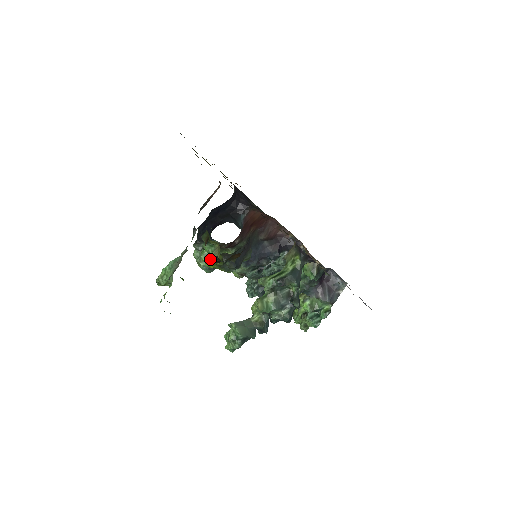
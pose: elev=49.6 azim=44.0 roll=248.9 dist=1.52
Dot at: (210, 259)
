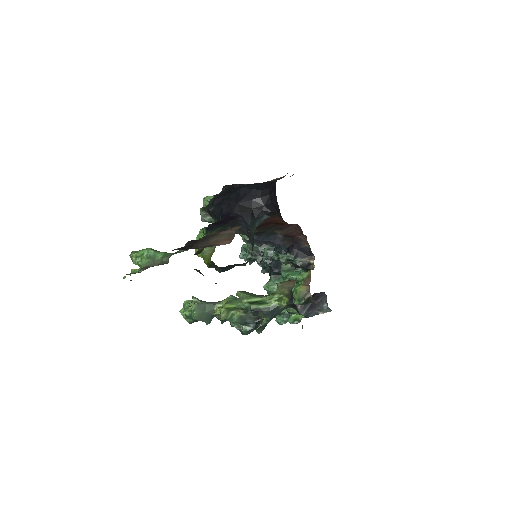
Dot at: occluded
